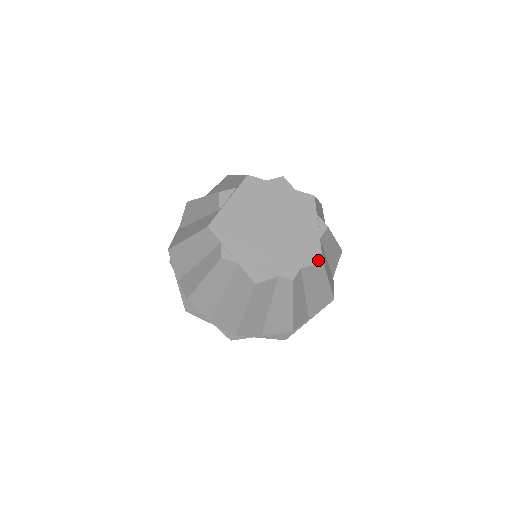
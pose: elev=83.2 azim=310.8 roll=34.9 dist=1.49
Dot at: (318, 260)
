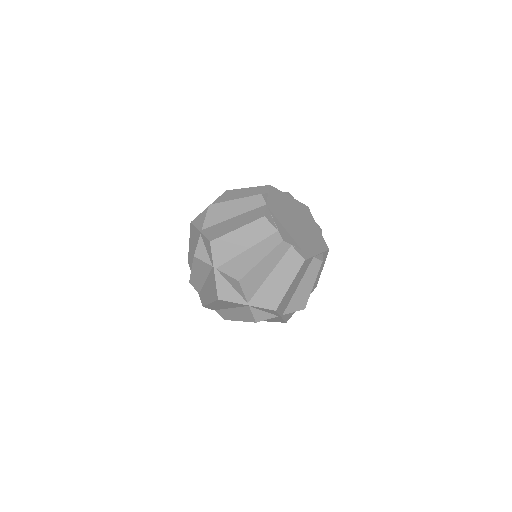
Dot at: (303, 256)
